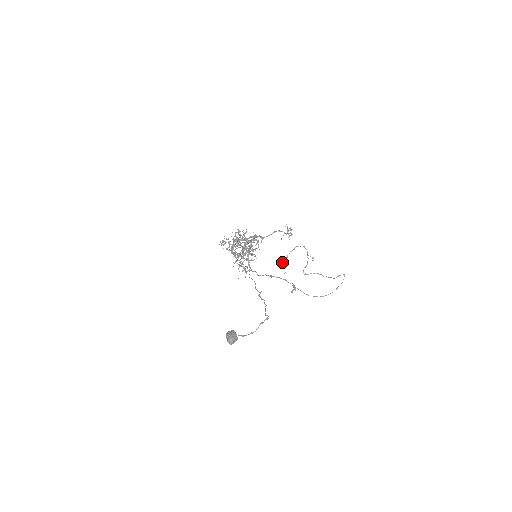
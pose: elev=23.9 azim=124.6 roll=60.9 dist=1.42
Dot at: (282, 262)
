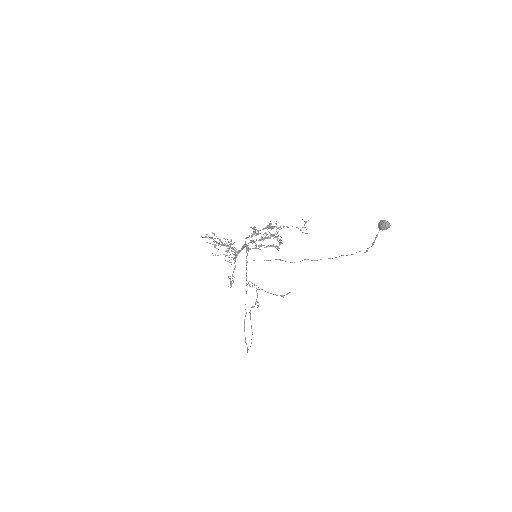
Dot at: occluded
